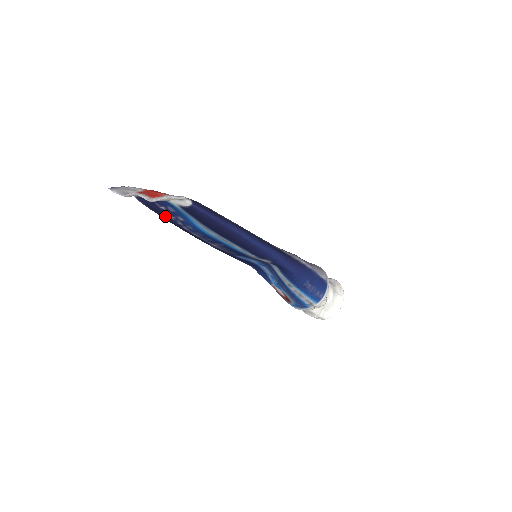
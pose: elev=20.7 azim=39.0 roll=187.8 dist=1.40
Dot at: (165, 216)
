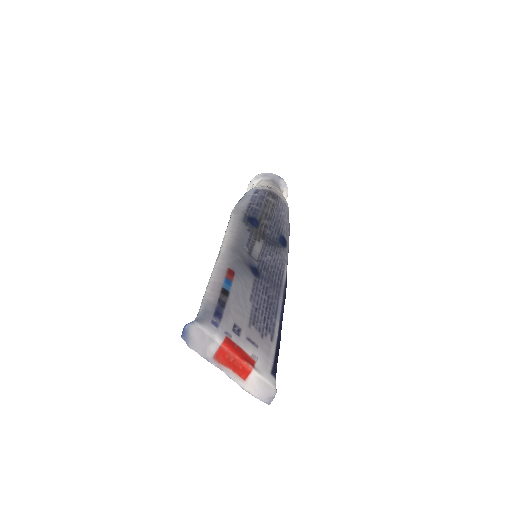
Dot at: occluded
